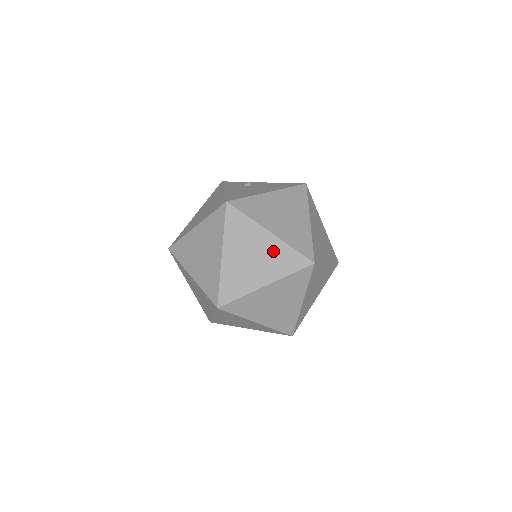
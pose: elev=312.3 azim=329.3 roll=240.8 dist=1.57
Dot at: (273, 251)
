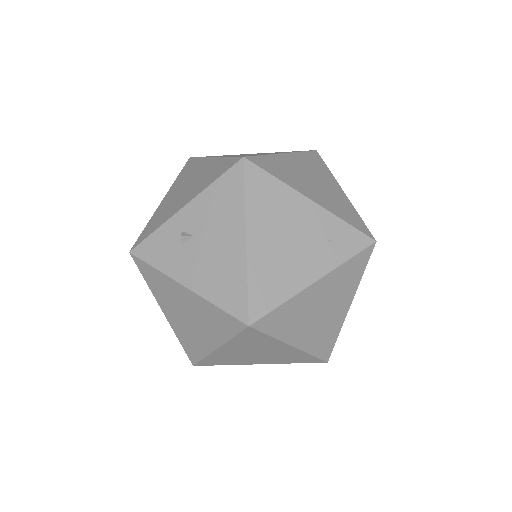
Dot at: (333, 286)
